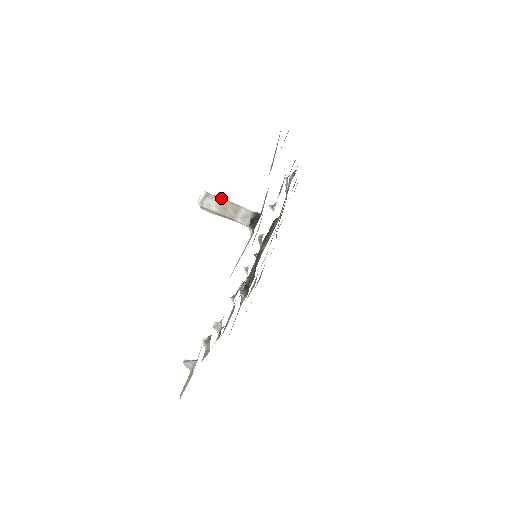
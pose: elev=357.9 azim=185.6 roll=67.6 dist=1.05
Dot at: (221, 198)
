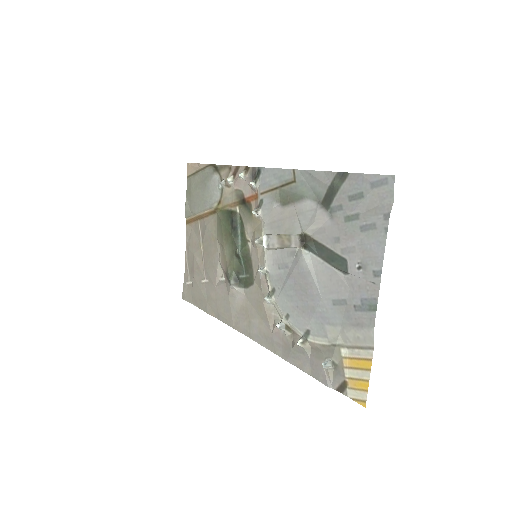
Dot at: (277, 235)
